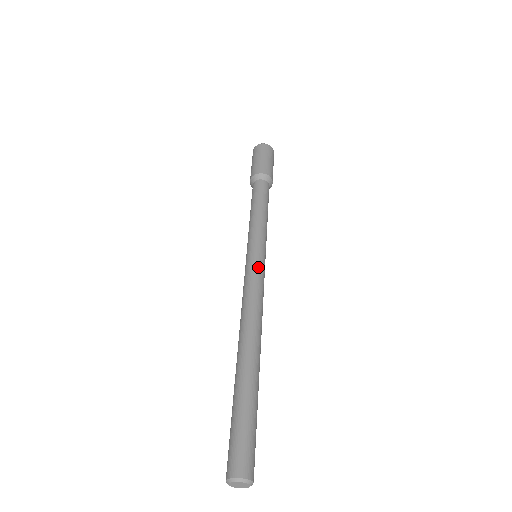
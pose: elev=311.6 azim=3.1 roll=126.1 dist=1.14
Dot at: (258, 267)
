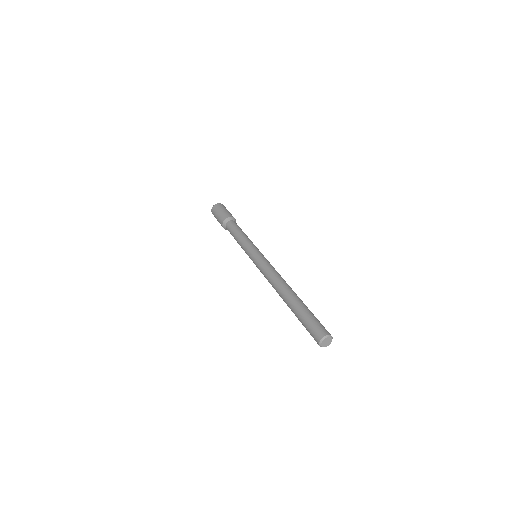
Dot at: (259, 259)
